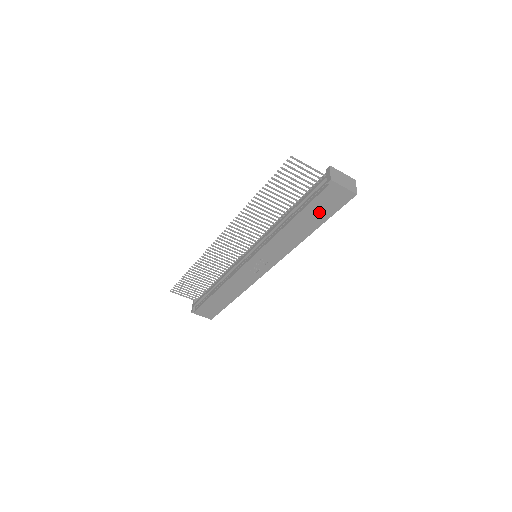
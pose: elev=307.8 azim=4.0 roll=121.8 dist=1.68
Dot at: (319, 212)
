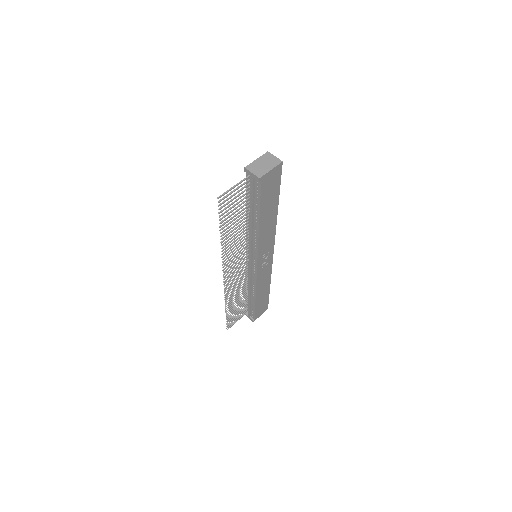
Dot at: (270, 197)
